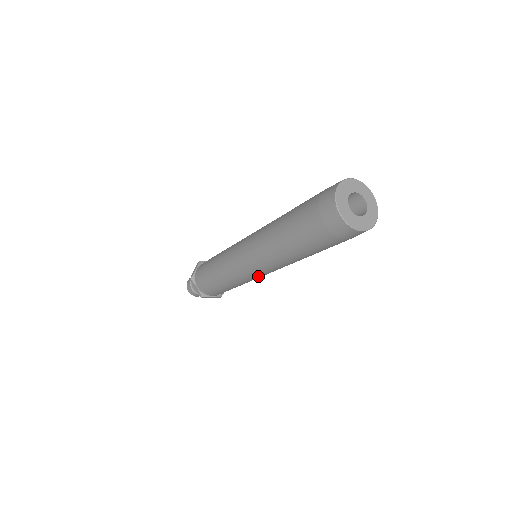
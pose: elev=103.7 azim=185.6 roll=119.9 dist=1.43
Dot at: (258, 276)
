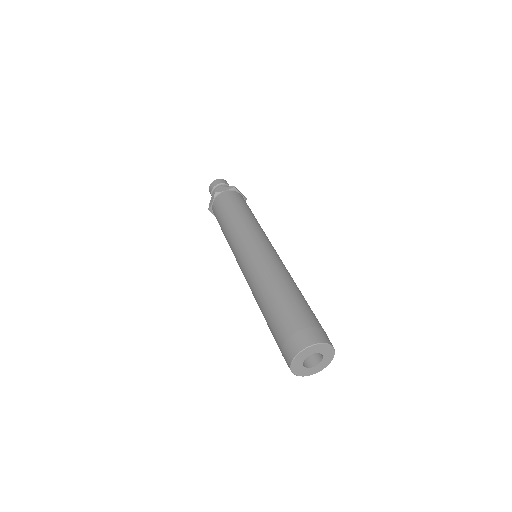
Dot at: occluded
